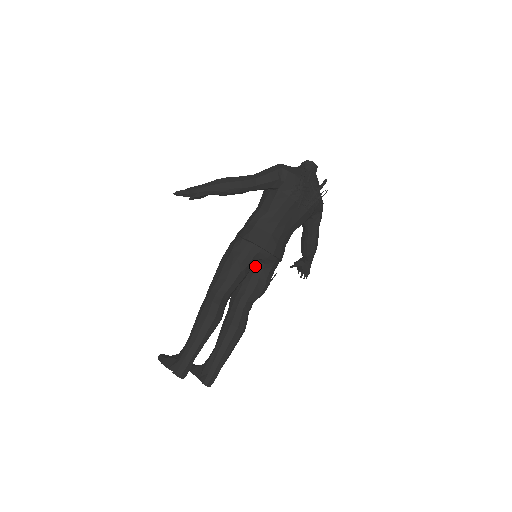
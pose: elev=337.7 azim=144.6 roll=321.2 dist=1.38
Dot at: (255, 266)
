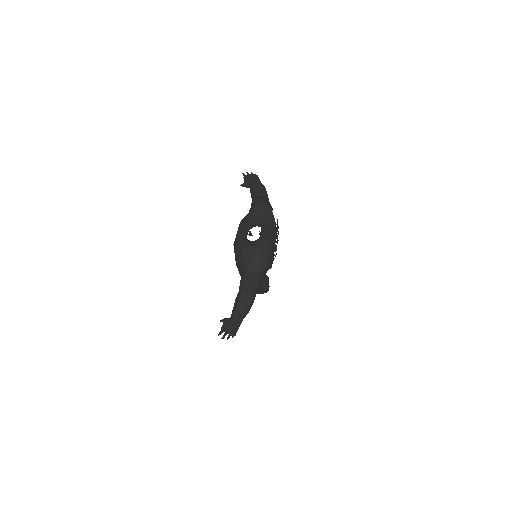
Dot at: occluded
